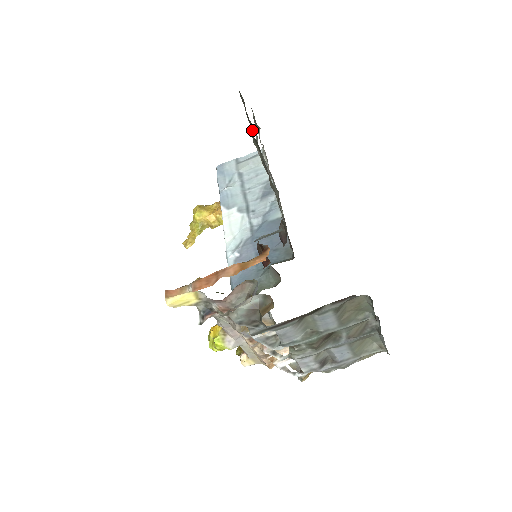
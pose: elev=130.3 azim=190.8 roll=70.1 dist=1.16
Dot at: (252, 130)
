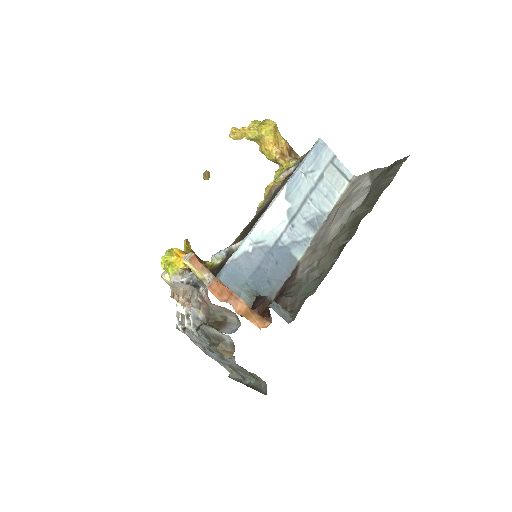
Dot at: (366, 210)
